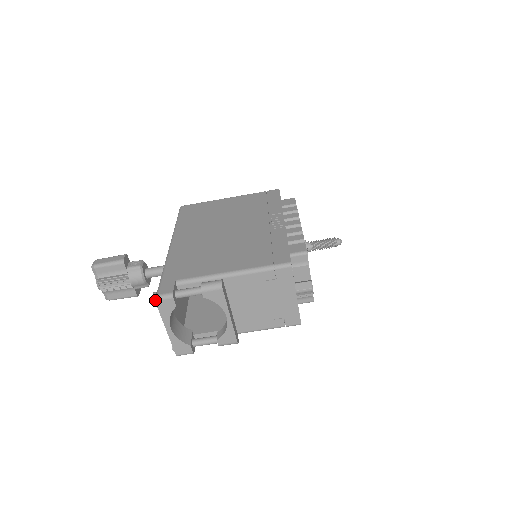
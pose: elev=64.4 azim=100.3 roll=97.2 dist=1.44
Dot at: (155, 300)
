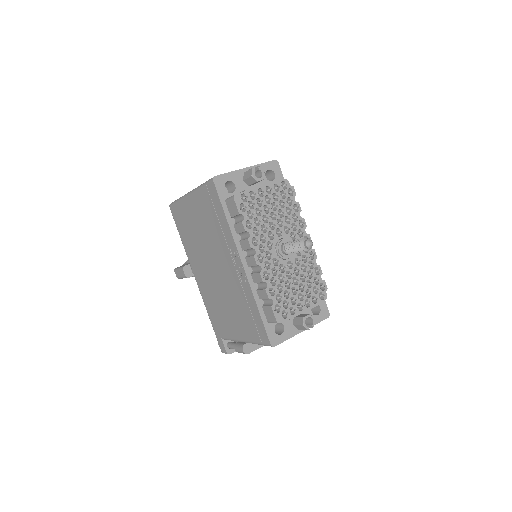
Dot at: occluded
